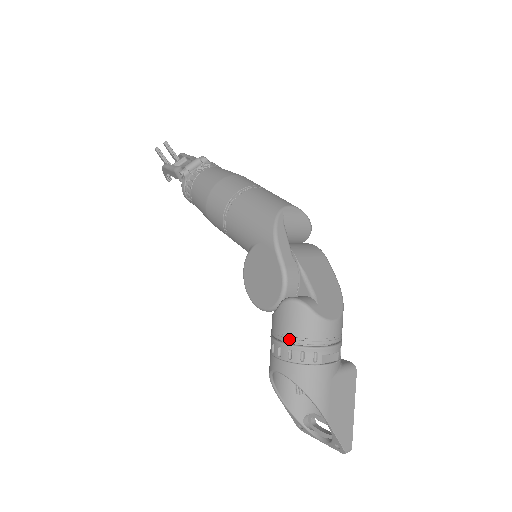
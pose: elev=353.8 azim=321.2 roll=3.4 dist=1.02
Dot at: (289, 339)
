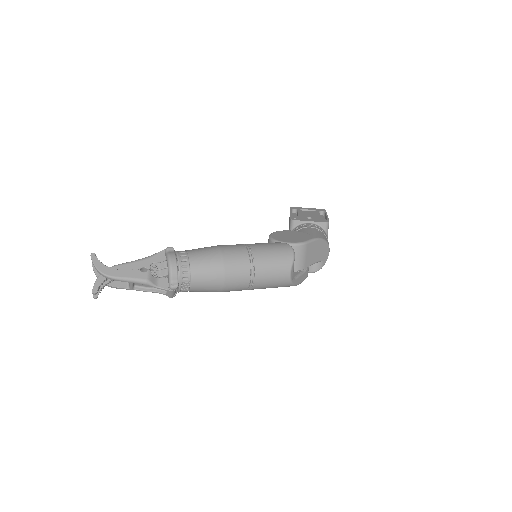
Dot at: occluded
